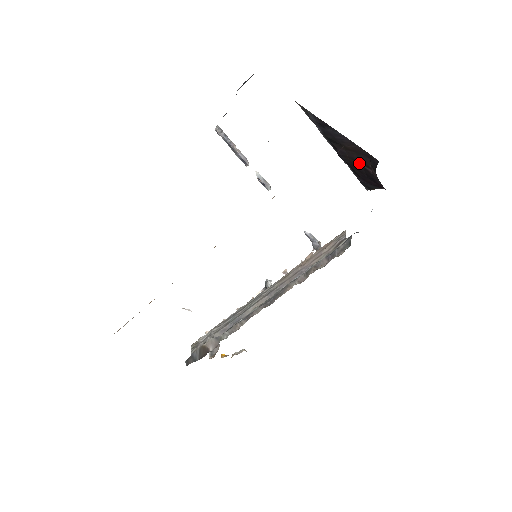
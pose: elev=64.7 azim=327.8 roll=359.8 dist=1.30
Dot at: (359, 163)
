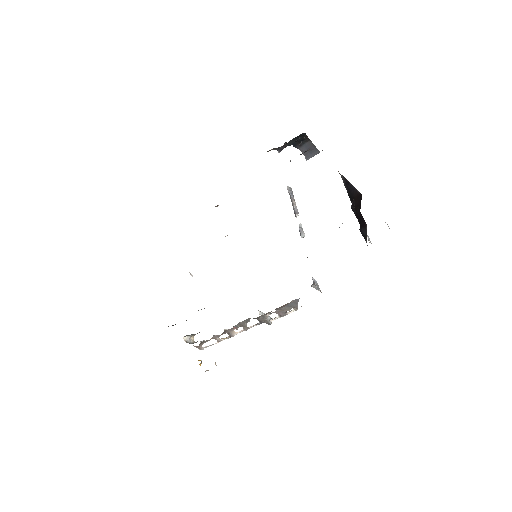
Dot at: (358, 207)
